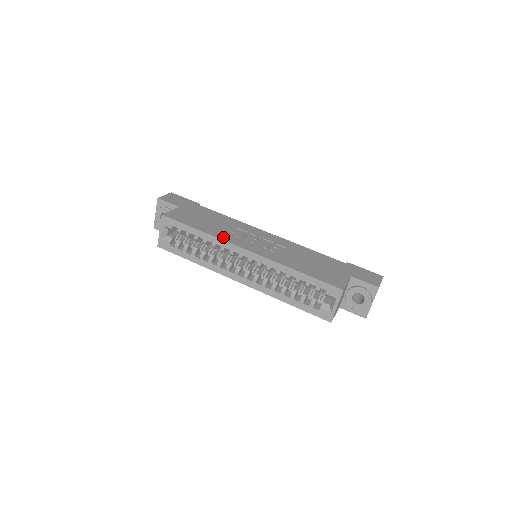
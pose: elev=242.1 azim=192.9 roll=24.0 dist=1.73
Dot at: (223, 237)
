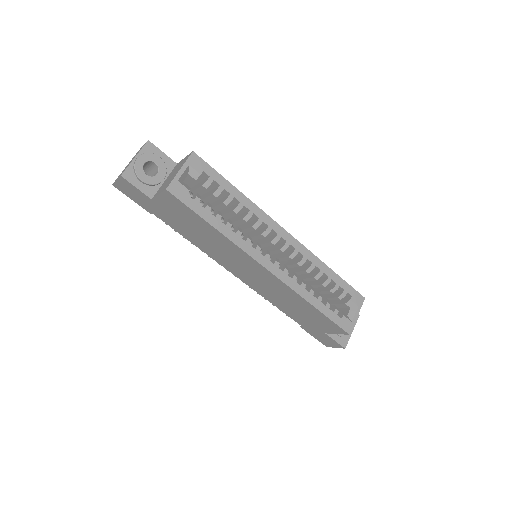
Dot at: occluded
